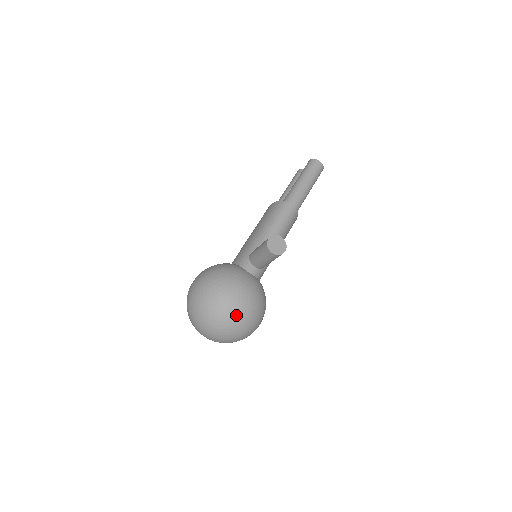
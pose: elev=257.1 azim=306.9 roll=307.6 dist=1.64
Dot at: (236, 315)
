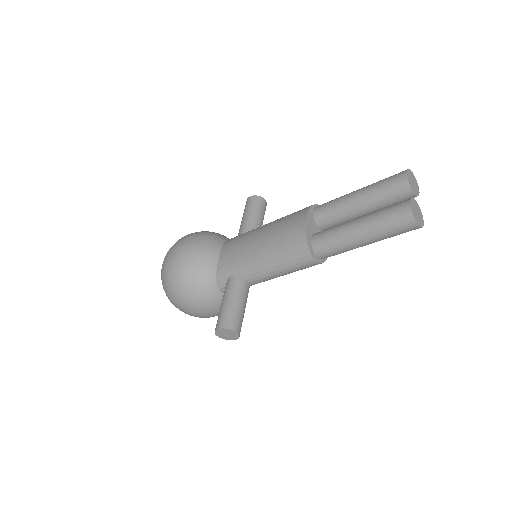
Dot at: (190, 315)
